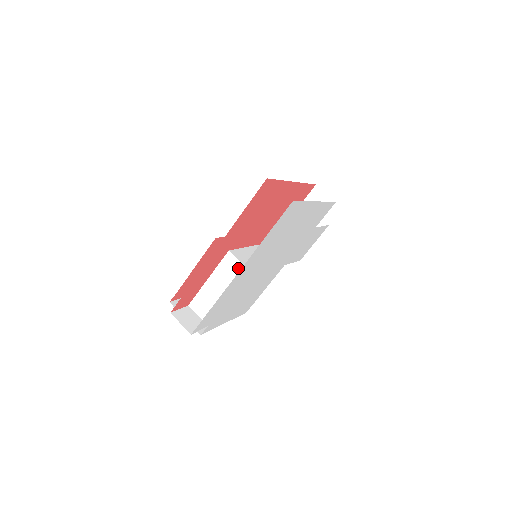
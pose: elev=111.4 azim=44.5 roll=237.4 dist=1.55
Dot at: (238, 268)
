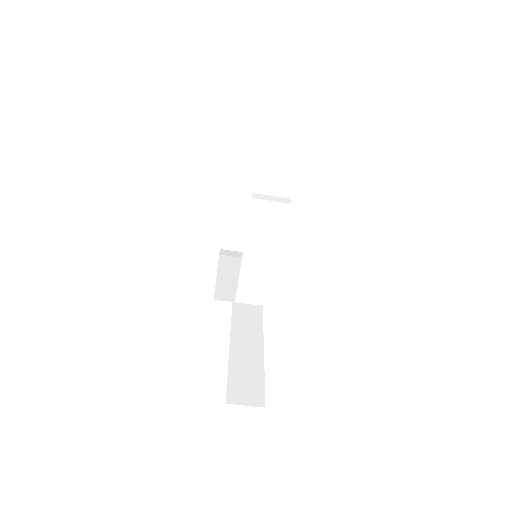
Dot at: occluded
